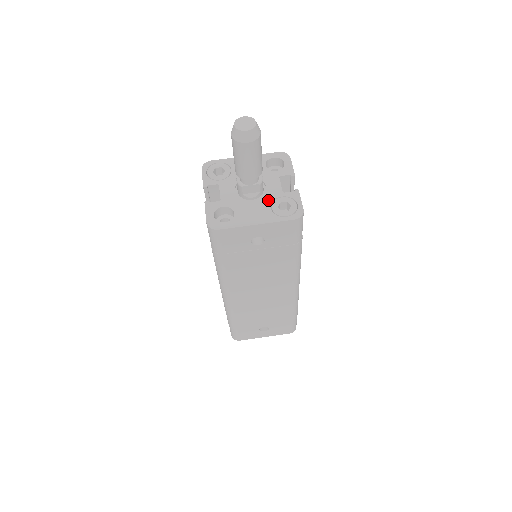
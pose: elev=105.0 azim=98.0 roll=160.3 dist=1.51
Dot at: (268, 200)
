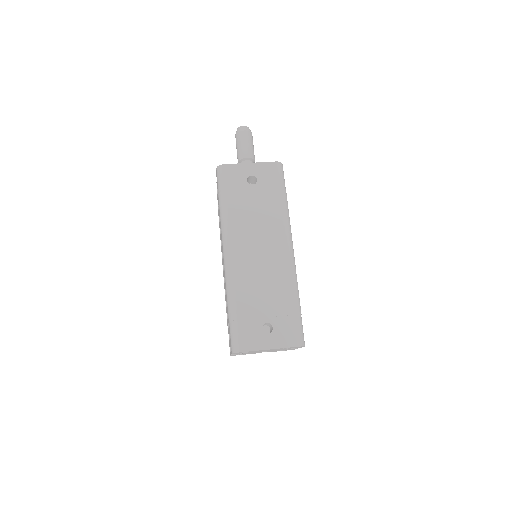
Dot at: occluded
